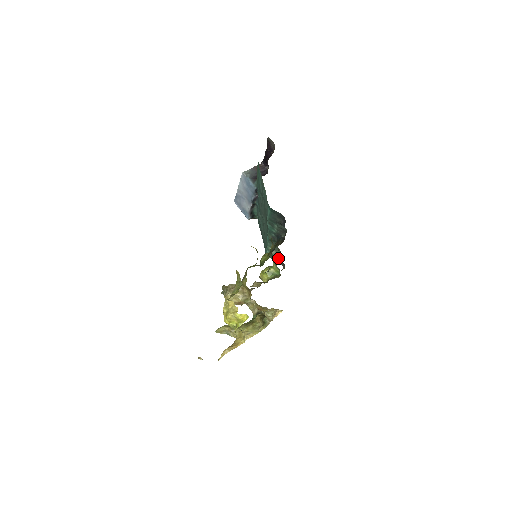
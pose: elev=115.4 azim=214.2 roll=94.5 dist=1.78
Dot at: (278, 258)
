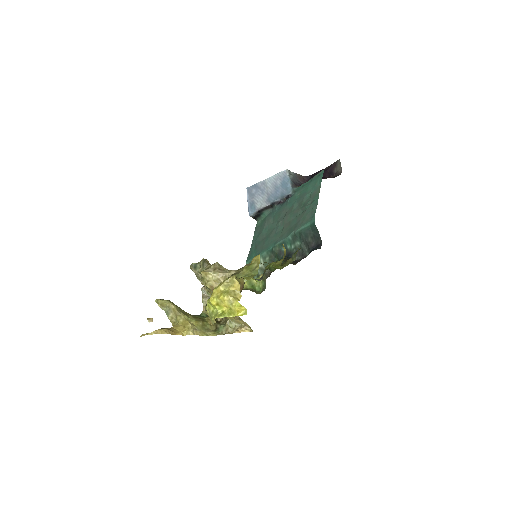
Dot at: (258, 274)
